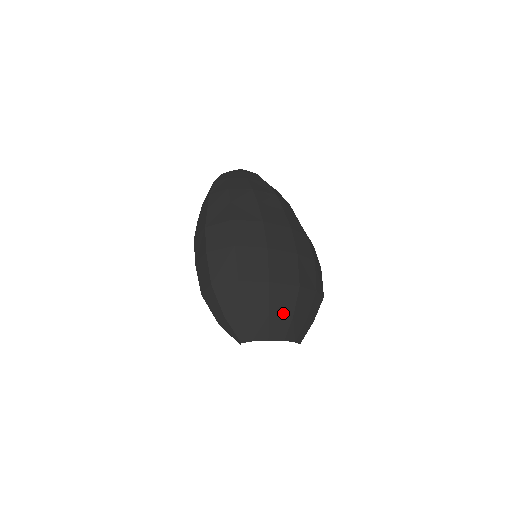
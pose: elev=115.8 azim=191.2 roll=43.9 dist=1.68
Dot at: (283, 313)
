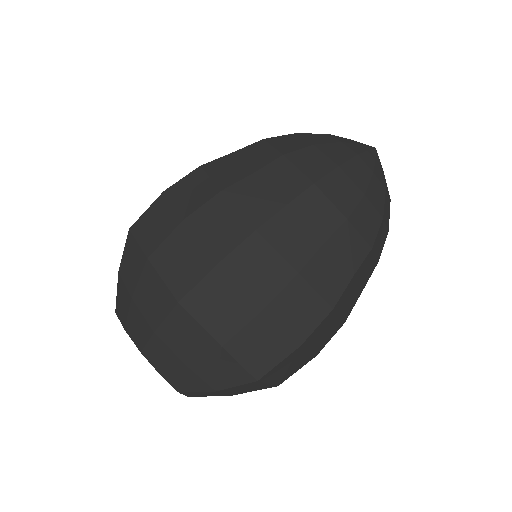
Dot at: (146, 314)
